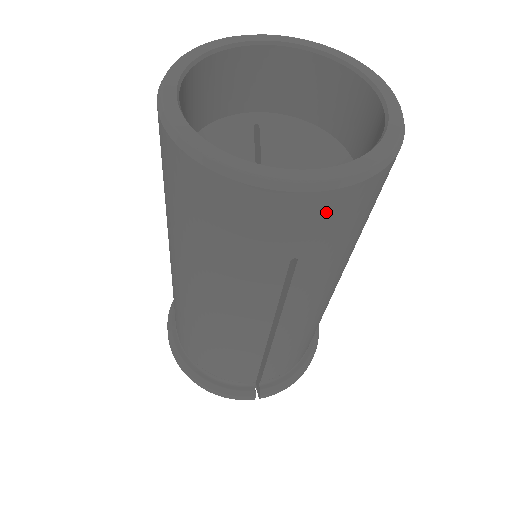
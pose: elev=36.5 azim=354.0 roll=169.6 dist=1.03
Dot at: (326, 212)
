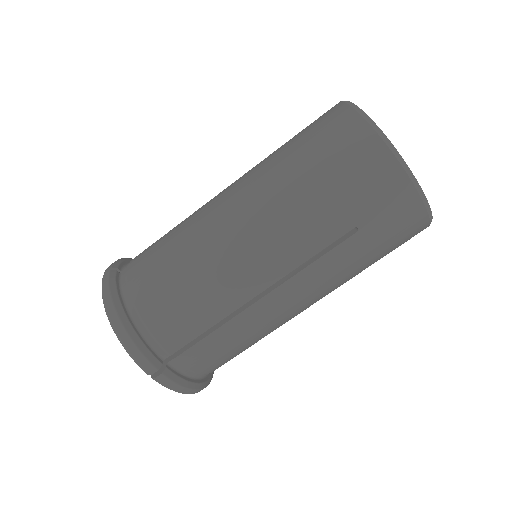
Dot at: (403, 209)
